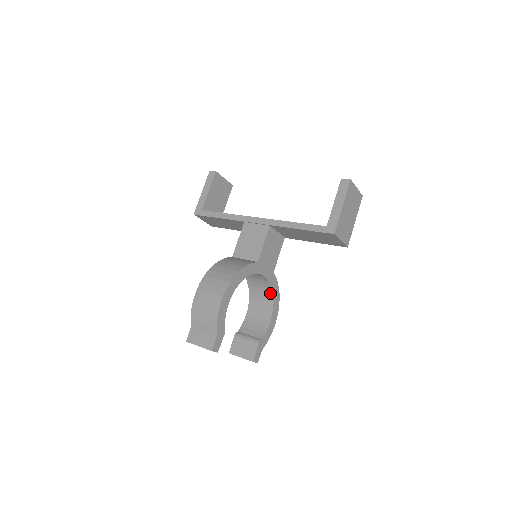
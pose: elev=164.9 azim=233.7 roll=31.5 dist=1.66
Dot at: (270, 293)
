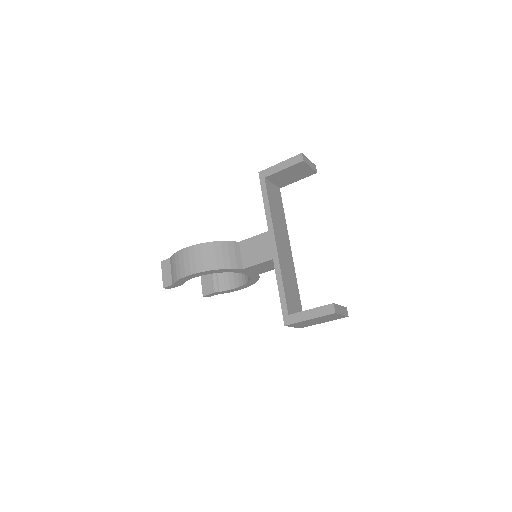
Dot at: (248, 278)
